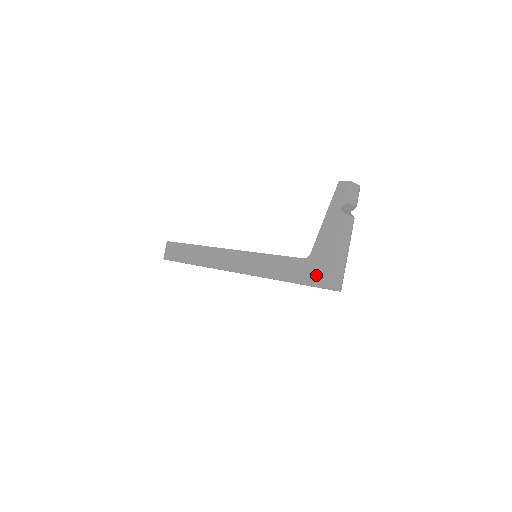
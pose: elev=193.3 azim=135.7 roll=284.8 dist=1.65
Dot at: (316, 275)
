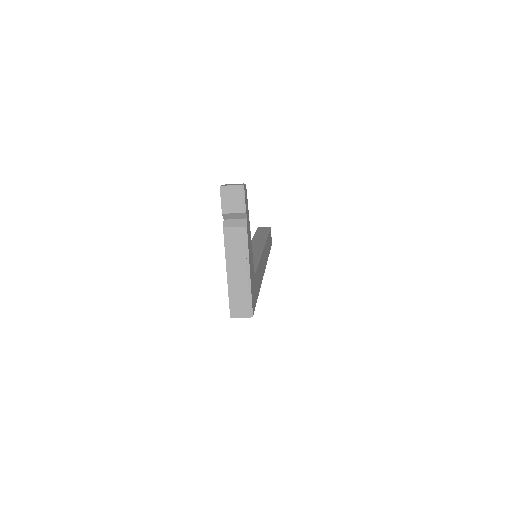
Dot at: occluded
